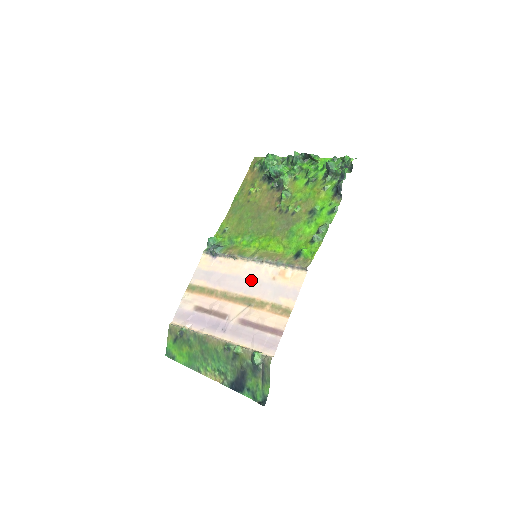
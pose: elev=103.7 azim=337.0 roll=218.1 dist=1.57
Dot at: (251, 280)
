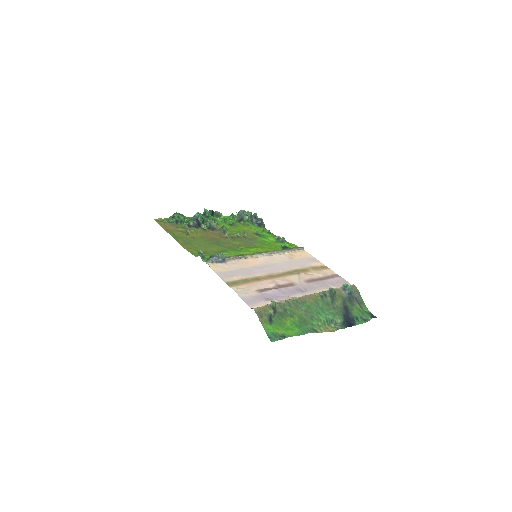
Dot at: (278, 263)
